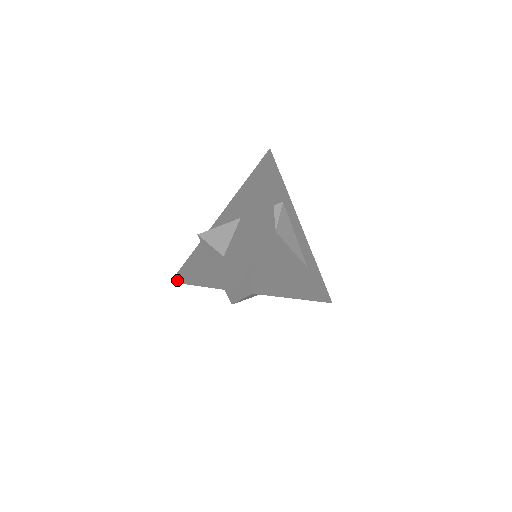
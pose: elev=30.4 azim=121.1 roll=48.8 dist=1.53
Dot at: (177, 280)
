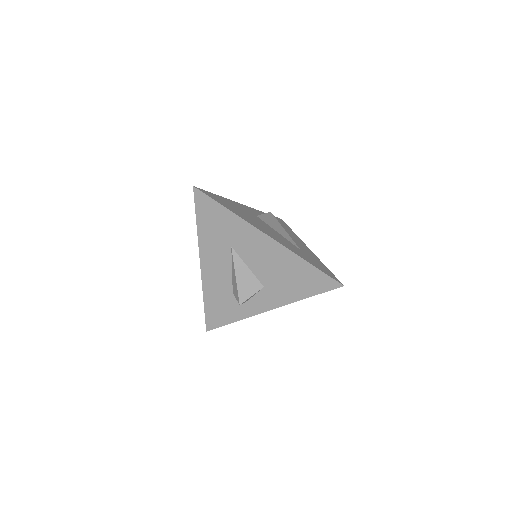
Dot at: (207, 317)
